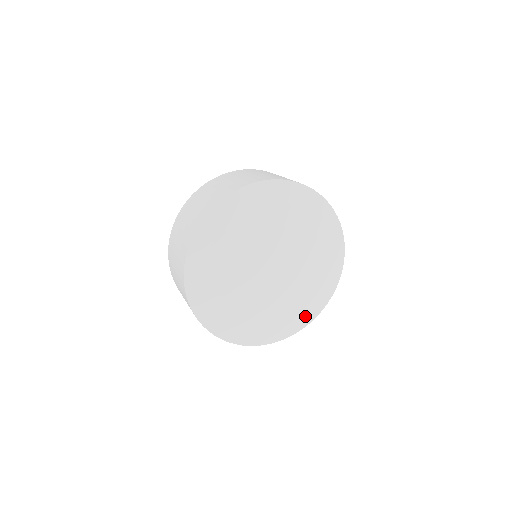
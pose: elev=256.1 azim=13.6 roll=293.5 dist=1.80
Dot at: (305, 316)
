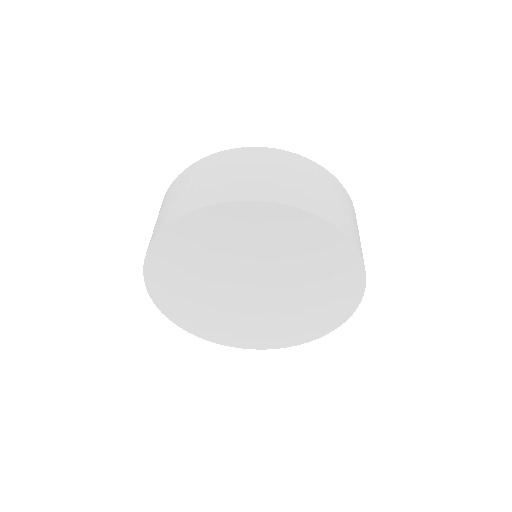
Dot at: (301, 336)
